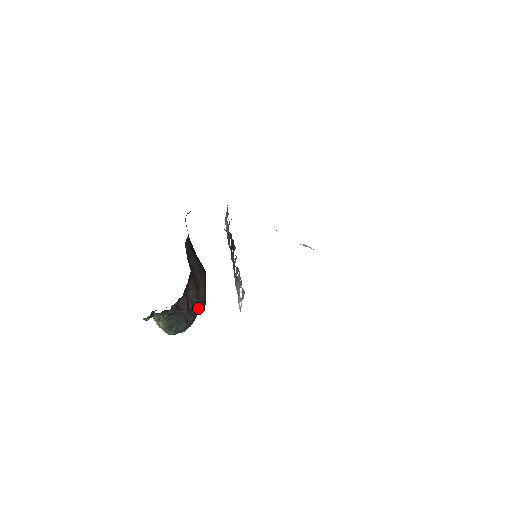
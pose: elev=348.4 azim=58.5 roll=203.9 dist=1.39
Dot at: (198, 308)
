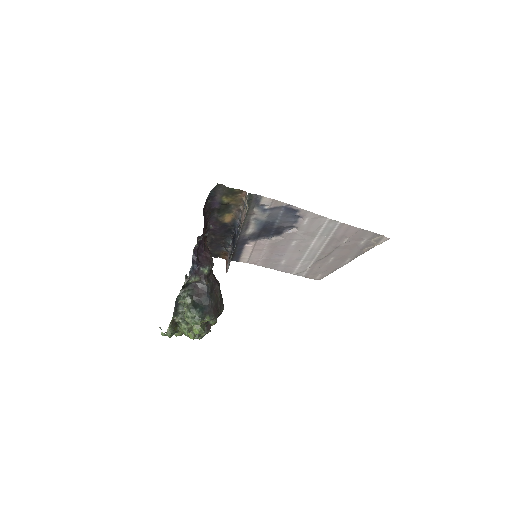
Dot at: (218, 299)
